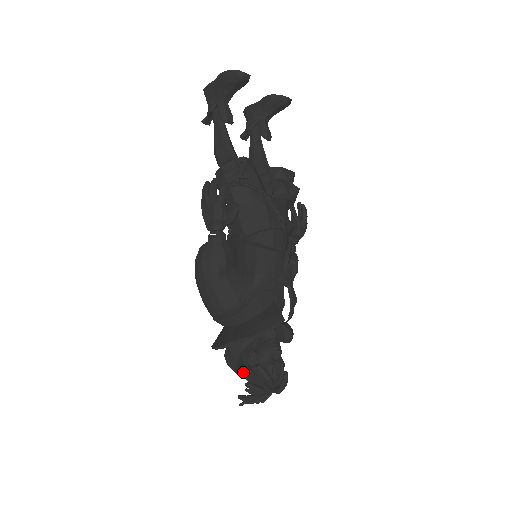
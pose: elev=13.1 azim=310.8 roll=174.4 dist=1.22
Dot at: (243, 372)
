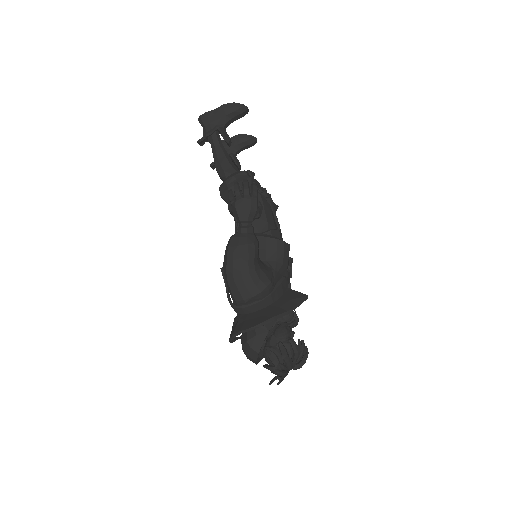
Dot at: (282, 345)
